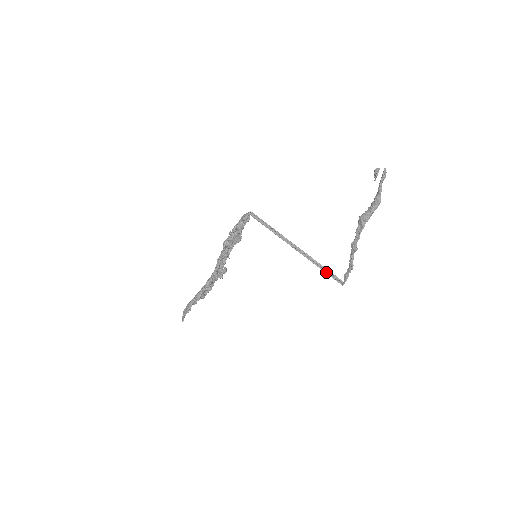
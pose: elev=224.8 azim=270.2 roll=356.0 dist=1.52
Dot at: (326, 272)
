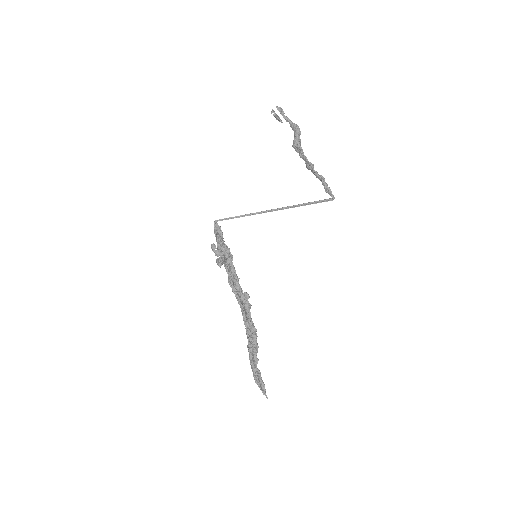
Dot at: (310, 204)
